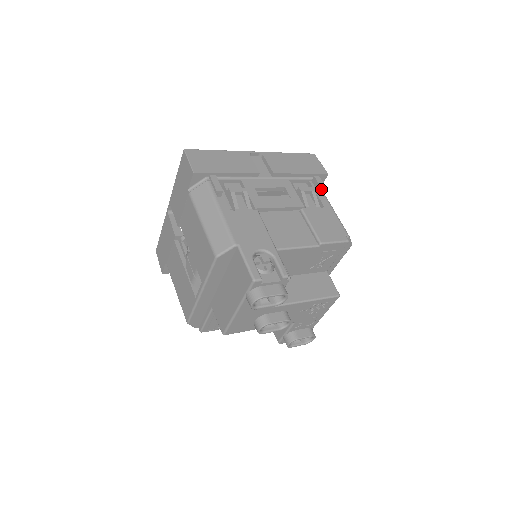
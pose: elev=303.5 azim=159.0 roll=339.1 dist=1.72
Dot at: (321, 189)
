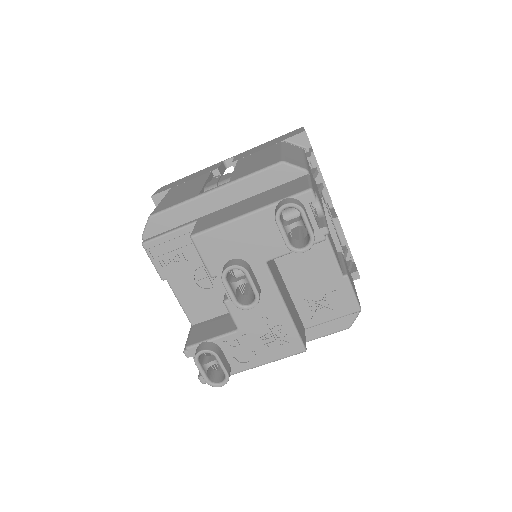
Dot at: (356, 270)
